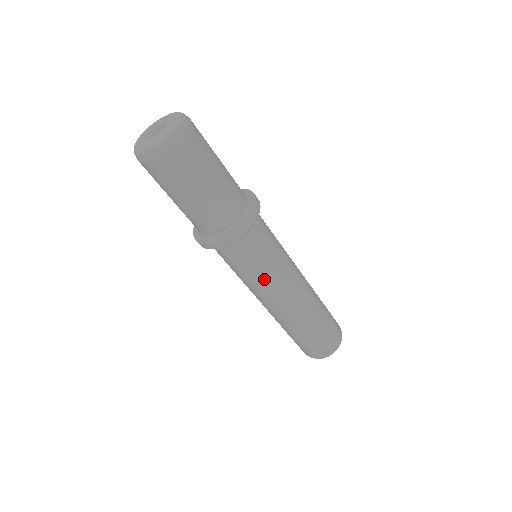
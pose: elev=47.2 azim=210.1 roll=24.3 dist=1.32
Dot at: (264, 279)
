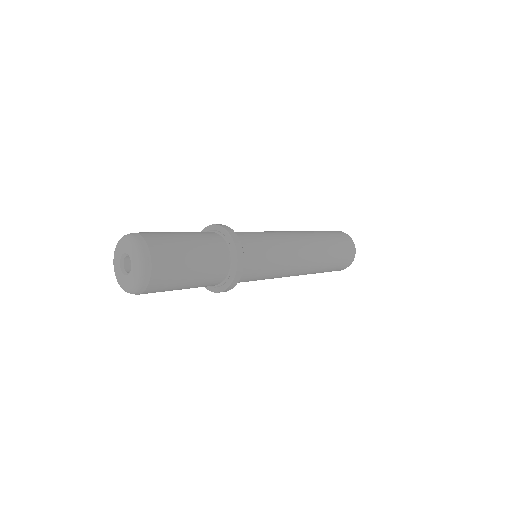
Dot at: (278, 268)
